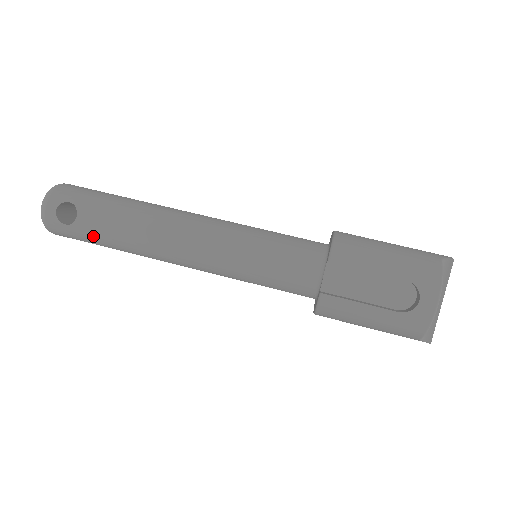
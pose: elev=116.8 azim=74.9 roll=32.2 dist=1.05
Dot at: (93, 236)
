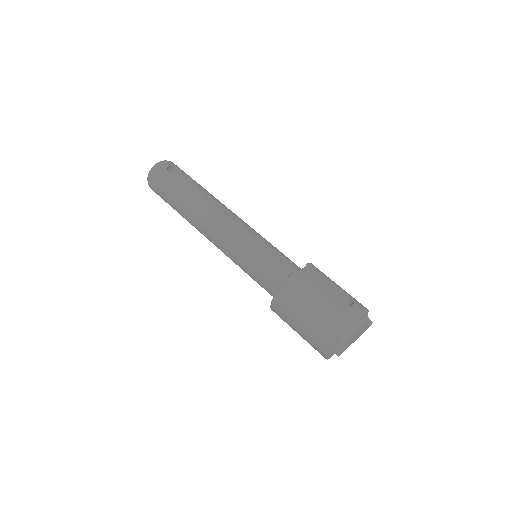
Dot at: (178, 184)
